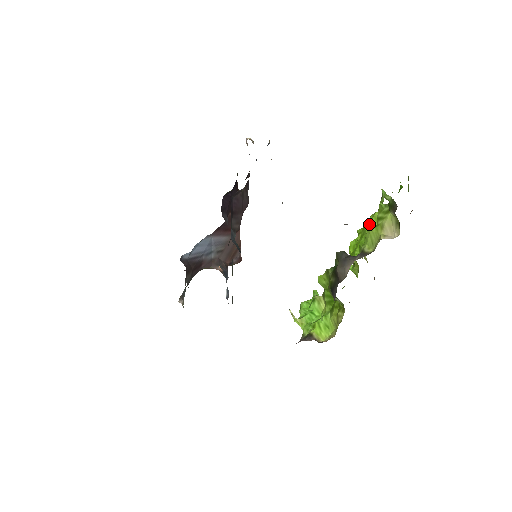
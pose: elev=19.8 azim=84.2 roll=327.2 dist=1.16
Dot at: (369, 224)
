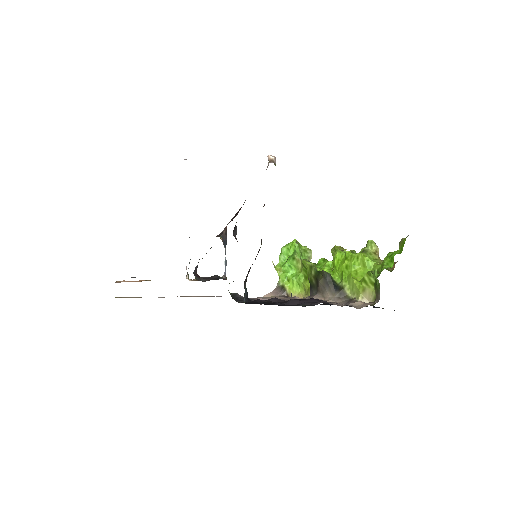
Dot at: (356, 262)
